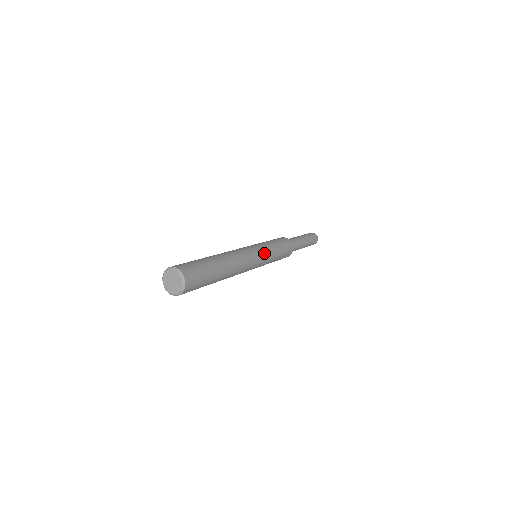
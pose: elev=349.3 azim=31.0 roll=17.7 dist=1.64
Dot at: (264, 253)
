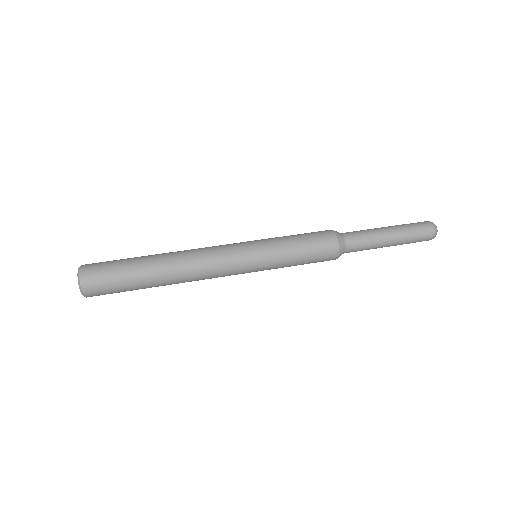
Dot at: (256, 265)
